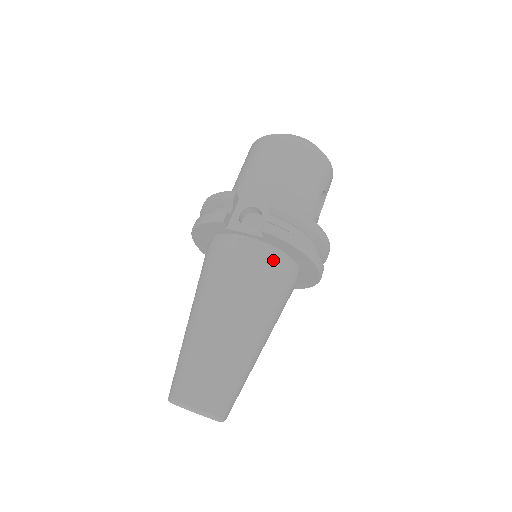
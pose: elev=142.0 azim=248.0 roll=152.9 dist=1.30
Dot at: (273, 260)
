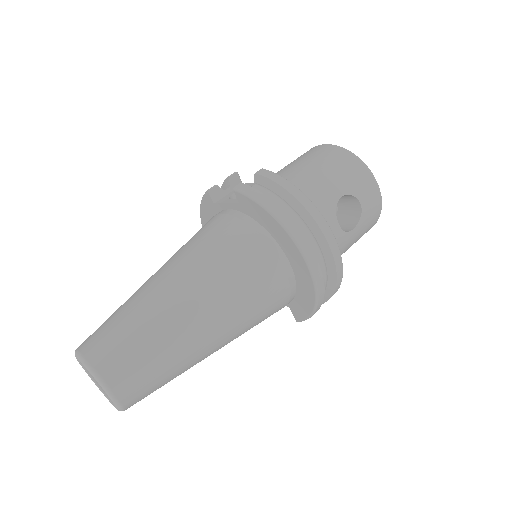
Dot at: (245, 230)
